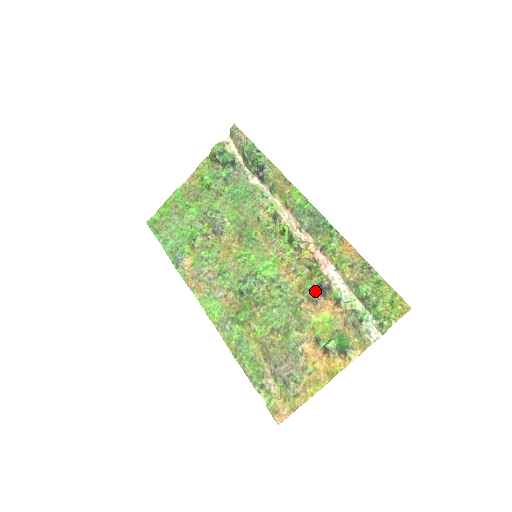
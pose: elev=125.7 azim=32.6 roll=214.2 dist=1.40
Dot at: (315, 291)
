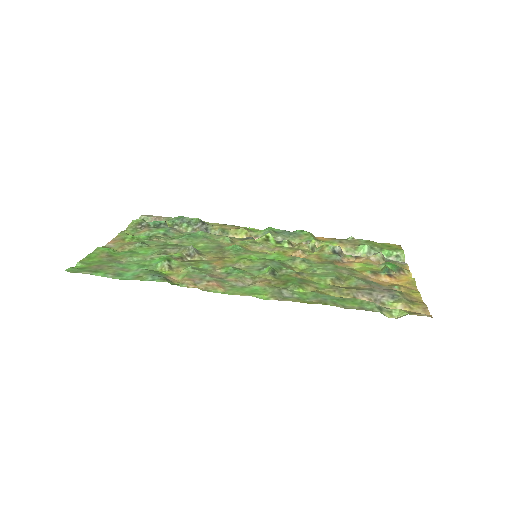
Dot at: (334, 255)
